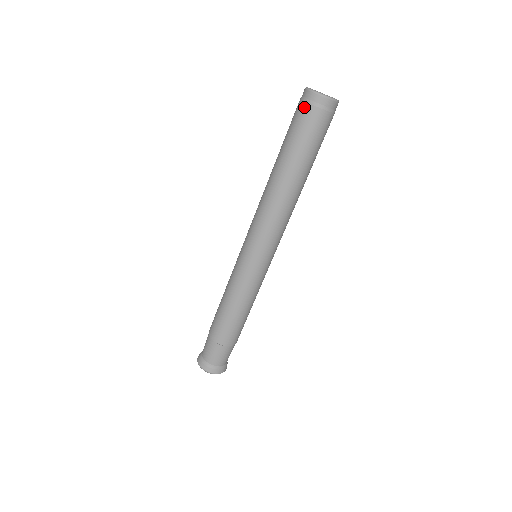
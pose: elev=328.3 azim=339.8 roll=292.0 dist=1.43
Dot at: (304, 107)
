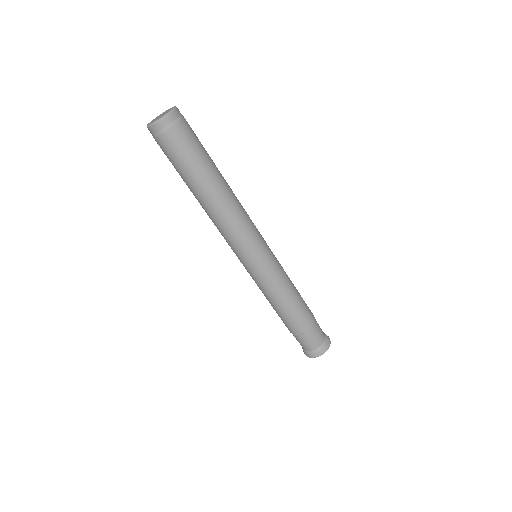
Dot at: (160, 141)
